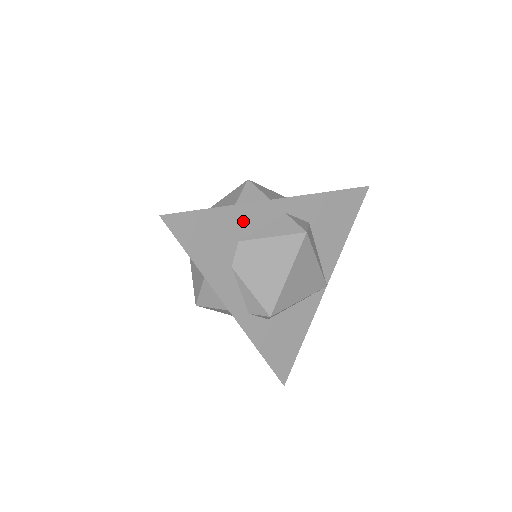
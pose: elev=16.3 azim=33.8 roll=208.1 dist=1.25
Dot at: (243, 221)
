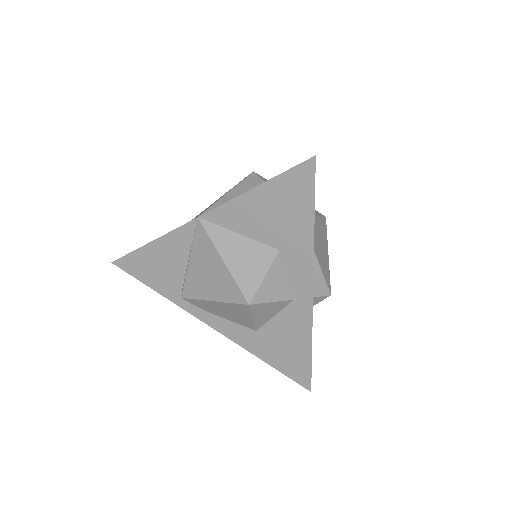
Dot at: occluded
